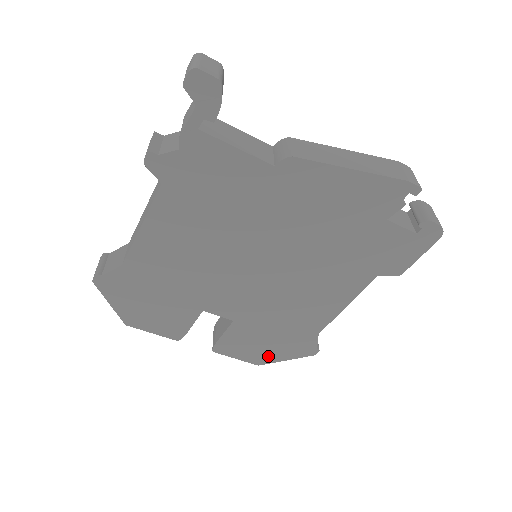
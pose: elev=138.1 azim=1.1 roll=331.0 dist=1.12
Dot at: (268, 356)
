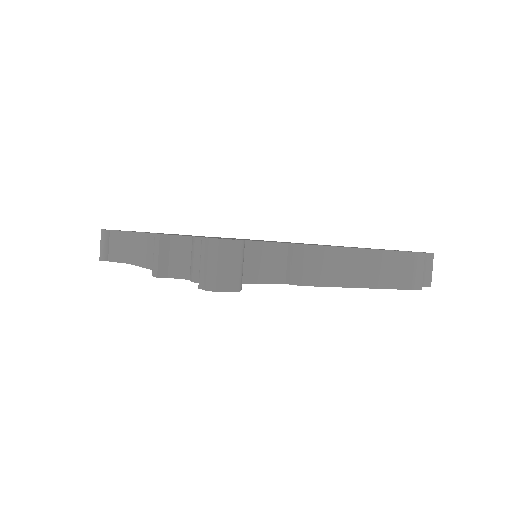
Dot at: occluded
